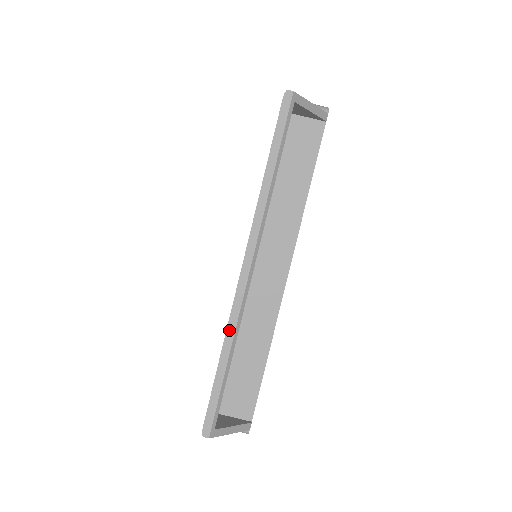
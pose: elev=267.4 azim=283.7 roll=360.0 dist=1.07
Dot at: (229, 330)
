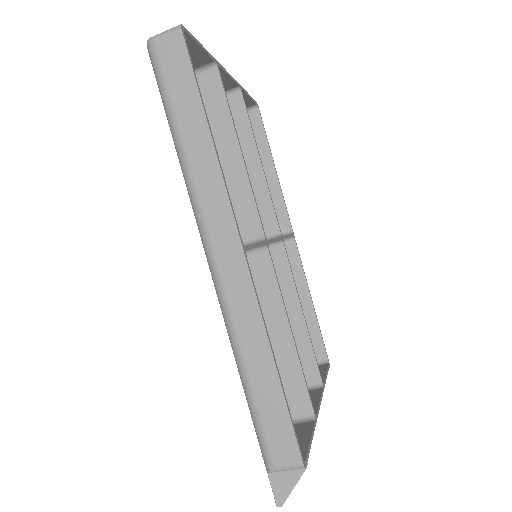
Dot at: occluded
